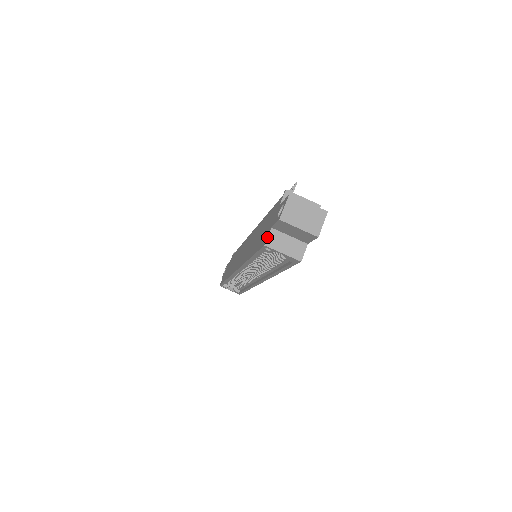
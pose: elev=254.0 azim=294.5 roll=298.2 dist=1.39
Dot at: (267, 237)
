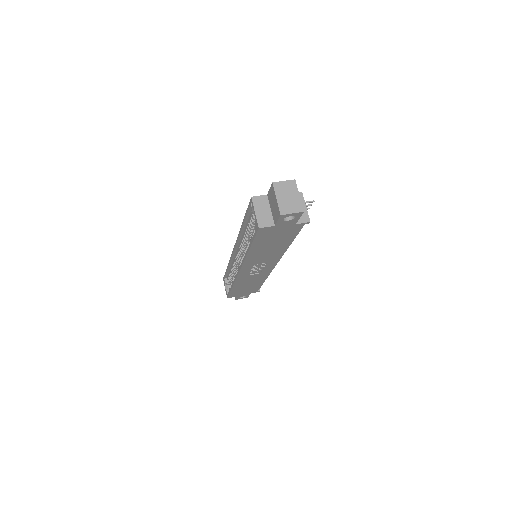
Dot at: occluded
